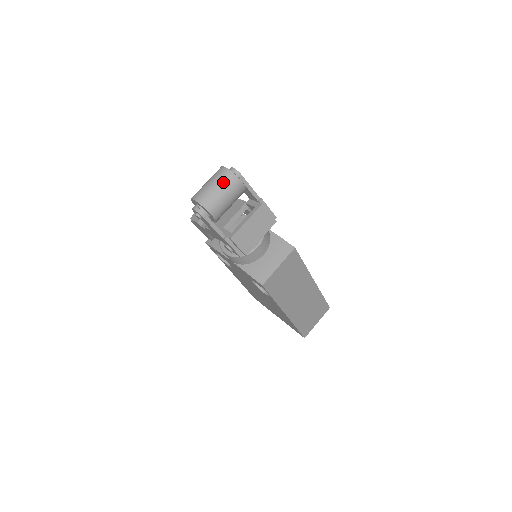
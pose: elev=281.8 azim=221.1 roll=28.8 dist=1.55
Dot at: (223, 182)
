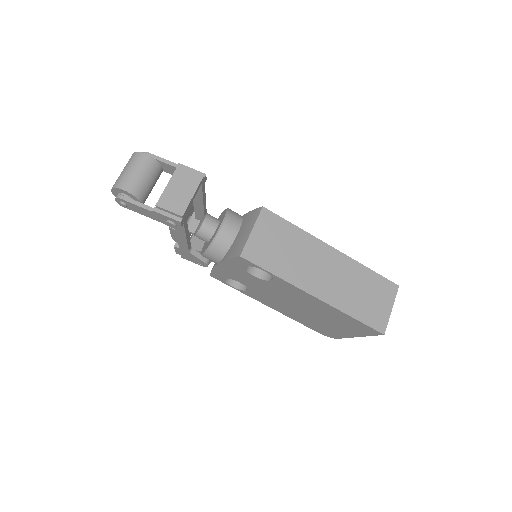
Dot at: (129, 163)
